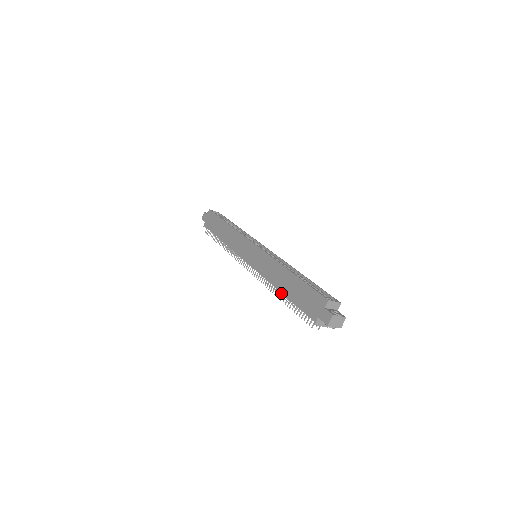
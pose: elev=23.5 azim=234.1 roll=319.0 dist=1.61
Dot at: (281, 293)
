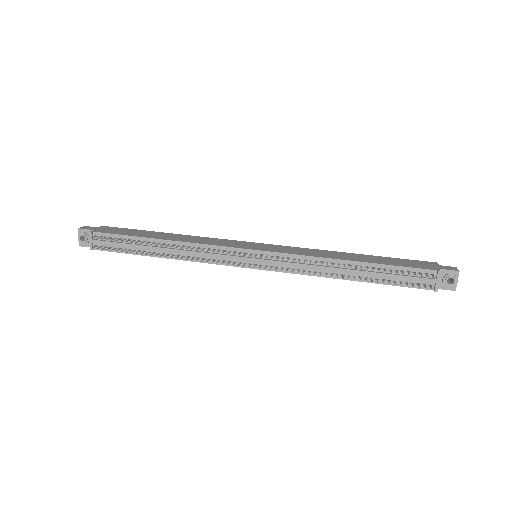
Dot at: (350, 265)
